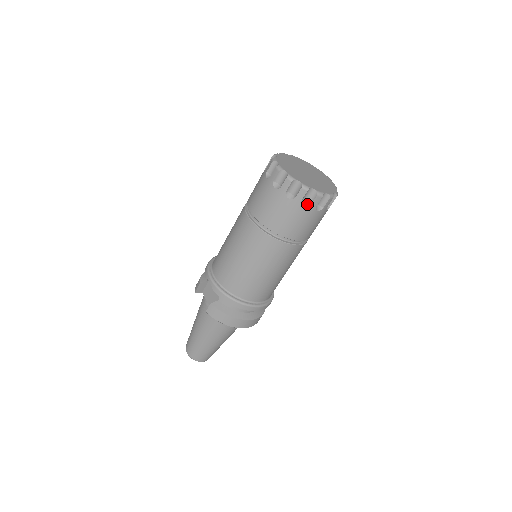
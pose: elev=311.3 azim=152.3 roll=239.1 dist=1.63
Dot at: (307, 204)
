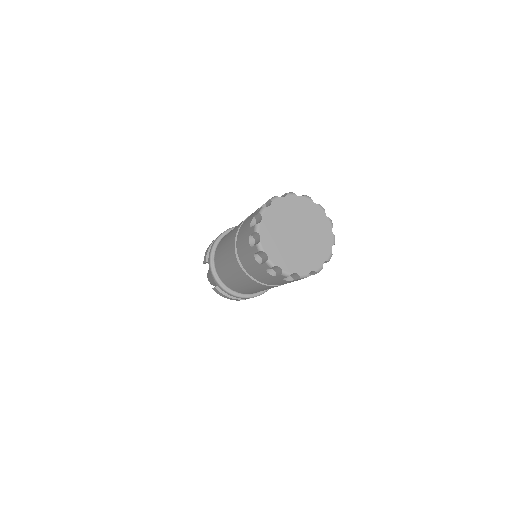
Dot at: (290, 278)
